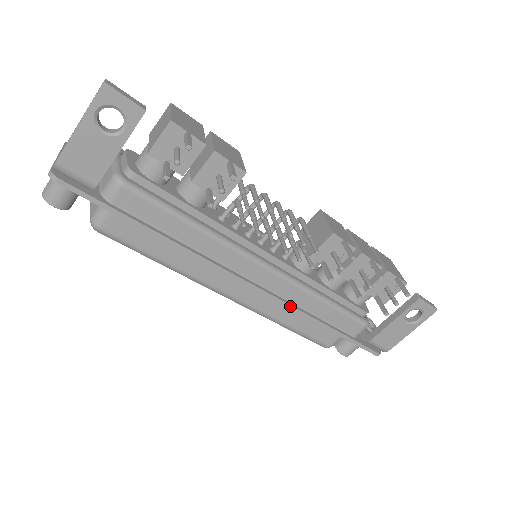
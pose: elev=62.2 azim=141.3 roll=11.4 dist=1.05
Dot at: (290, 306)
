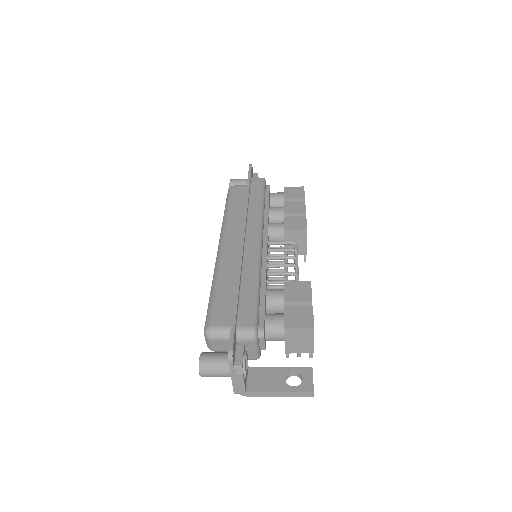
Dot at: occluded
